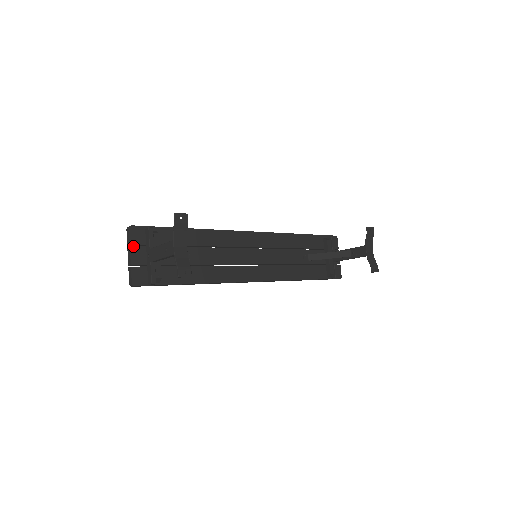
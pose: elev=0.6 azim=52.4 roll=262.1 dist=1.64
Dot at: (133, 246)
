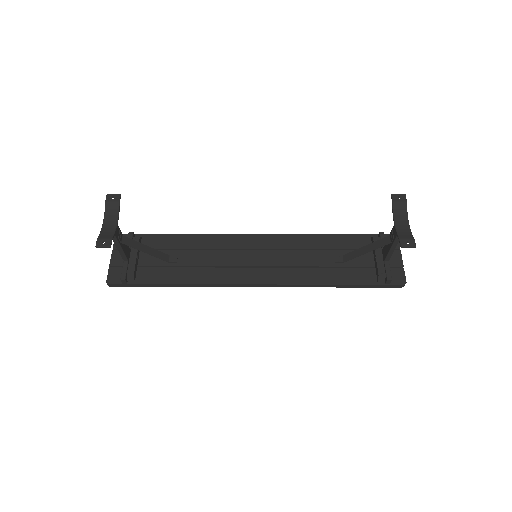
Dot at: (115, 250)
